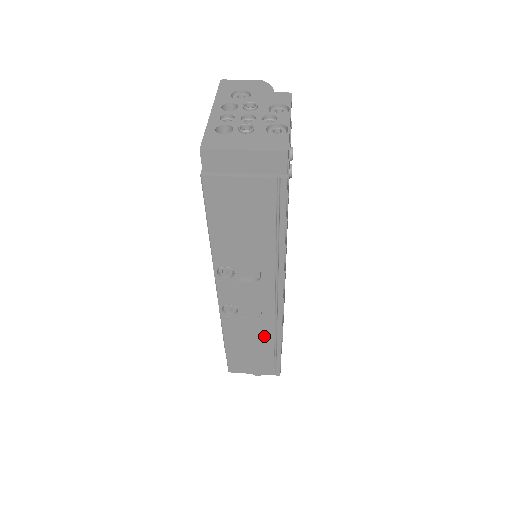
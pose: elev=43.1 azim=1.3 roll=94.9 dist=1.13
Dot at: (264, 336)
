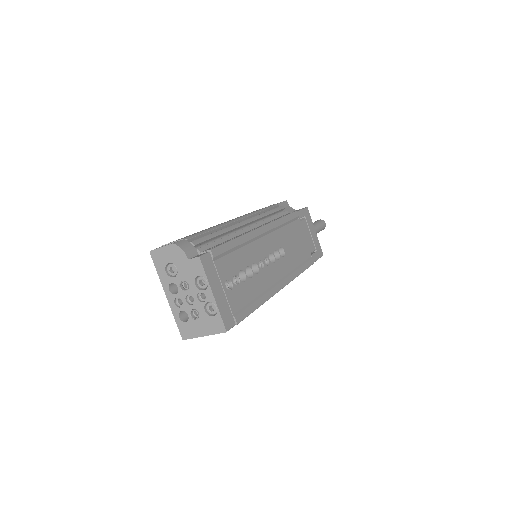
Dot at: occluded
